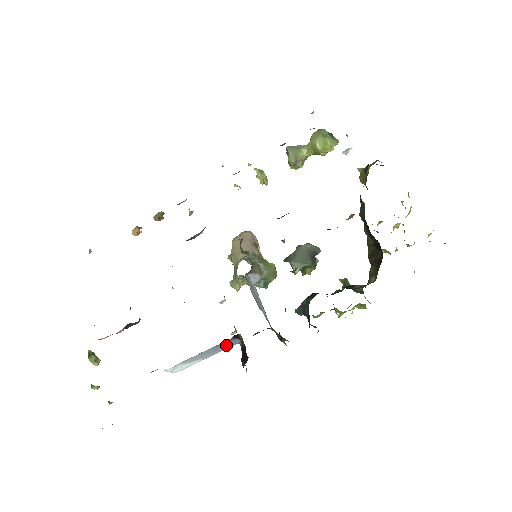
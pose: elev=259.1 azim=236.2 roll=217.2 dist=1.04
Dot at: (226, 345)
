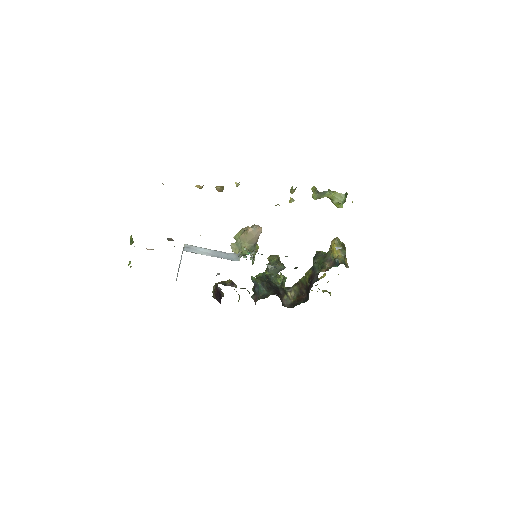
Dot at: occluded
